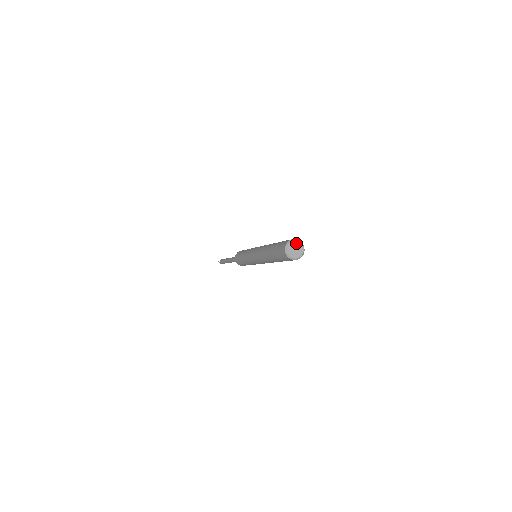
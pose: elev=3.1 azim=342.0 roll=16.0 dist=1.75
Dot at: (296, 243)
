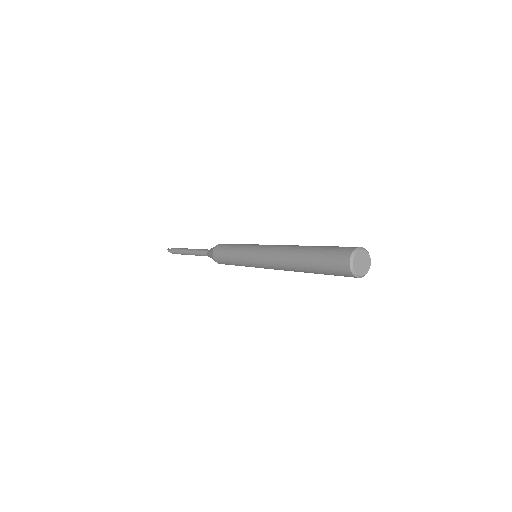
Dot at: (367, 257)
